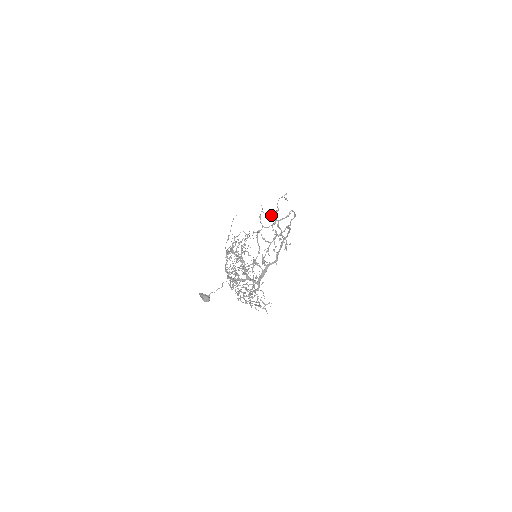
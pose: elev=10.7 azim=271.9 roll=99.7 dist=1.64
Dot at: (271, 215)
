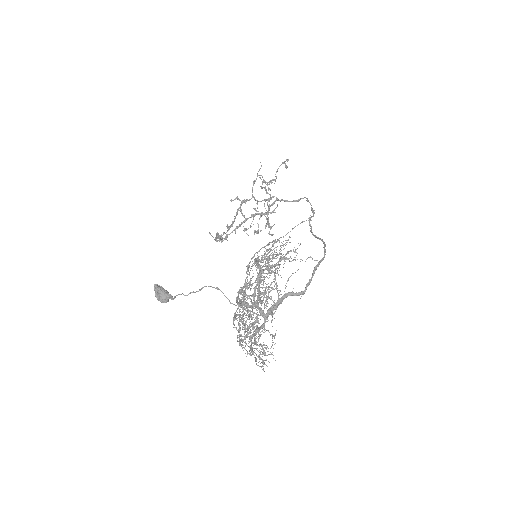
Dot at: (267, 184)
